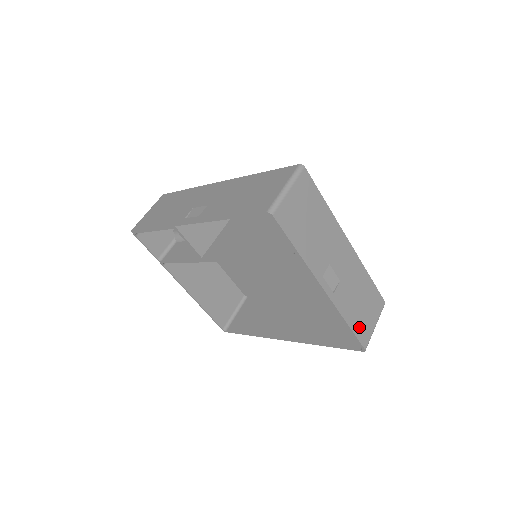
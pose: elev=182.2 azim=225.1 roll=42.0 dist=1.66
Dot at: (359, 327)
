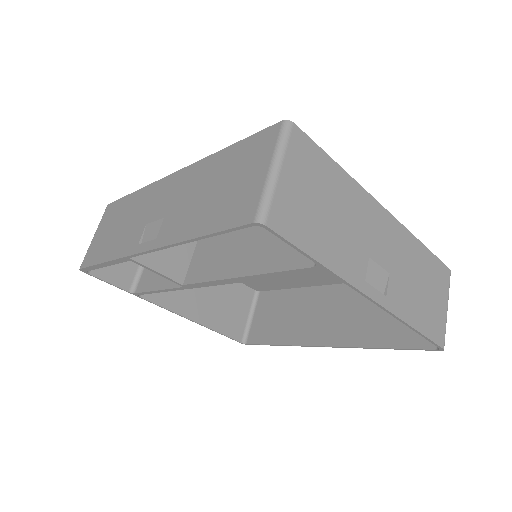
Dot at: (429, 323)
